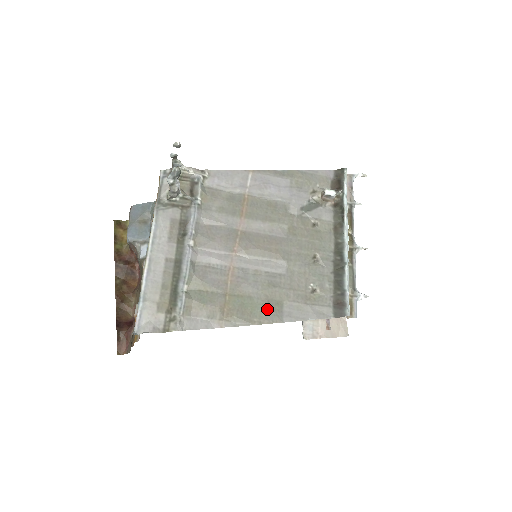
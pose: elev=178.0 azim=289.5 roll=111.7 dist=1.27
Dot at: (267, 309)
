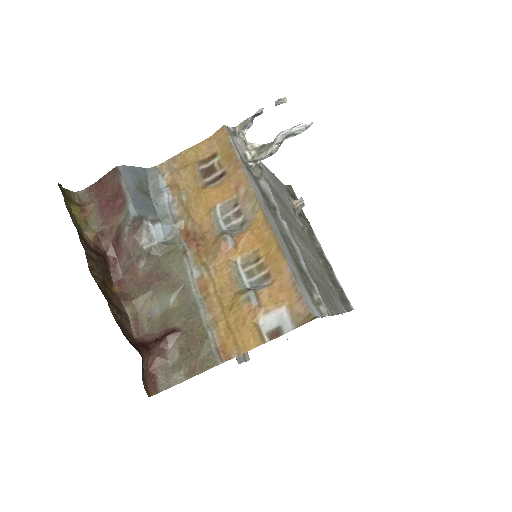
Dot at: (332, 300)
